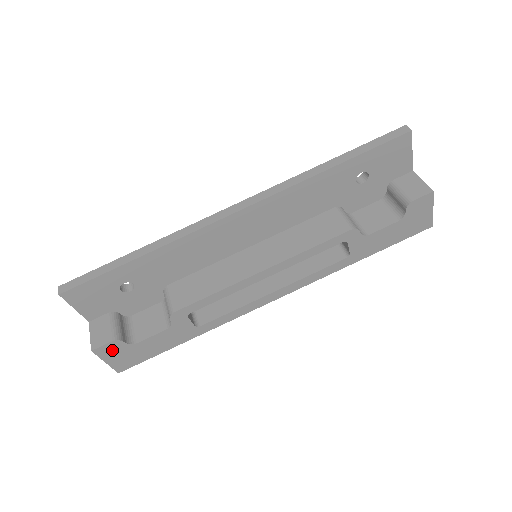
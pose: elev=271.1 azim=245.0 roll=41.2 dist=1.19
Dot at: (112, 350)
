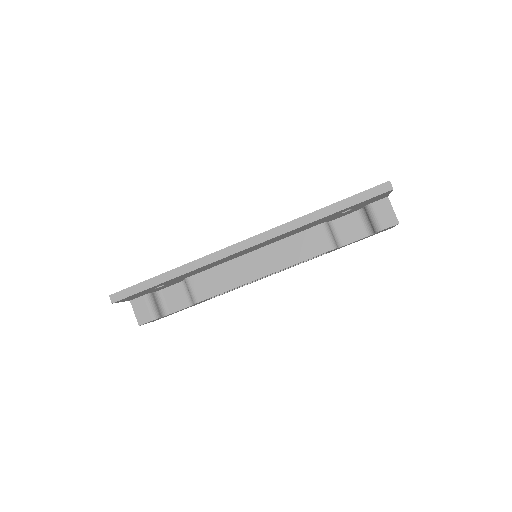
Dot at: occluded
